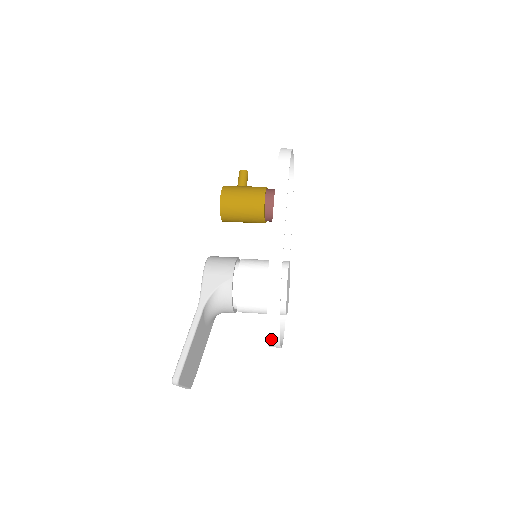
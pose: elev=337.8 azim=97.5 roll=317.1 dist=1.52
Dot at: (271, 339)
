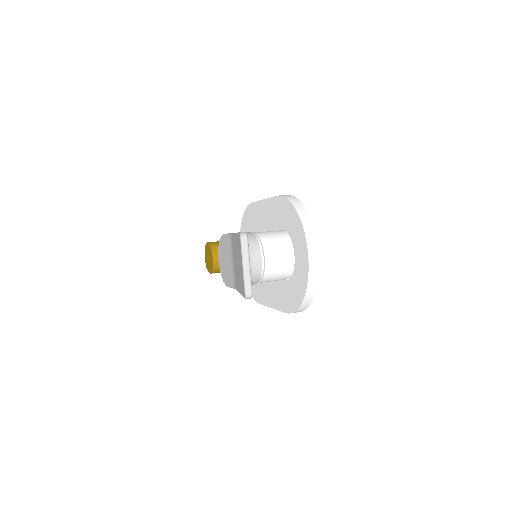
Dot at: (308, 235)
